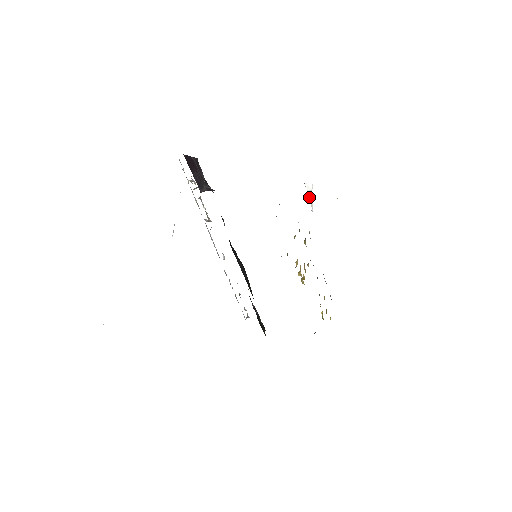
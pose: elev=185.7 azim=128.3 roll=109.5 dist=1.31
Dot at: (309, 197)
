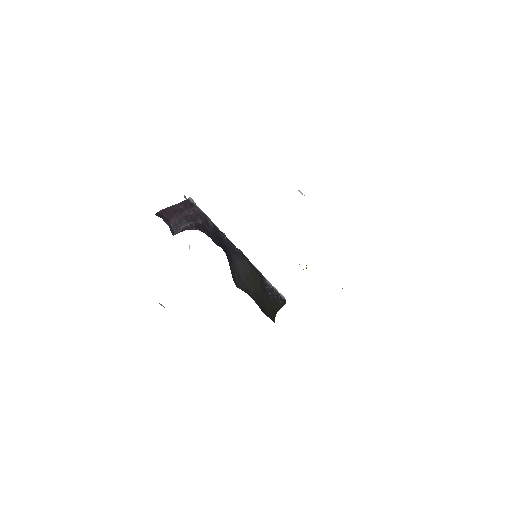
Dot at: occluded
